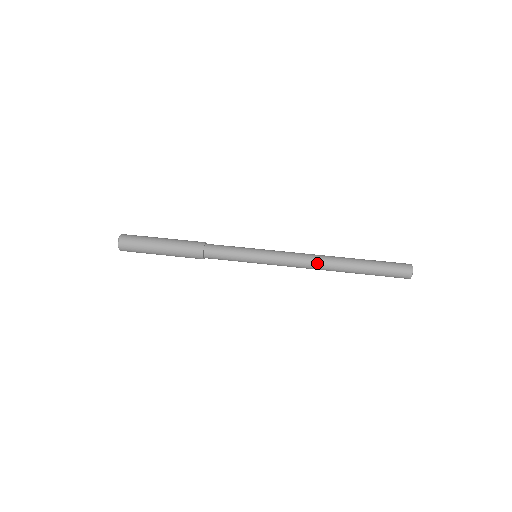
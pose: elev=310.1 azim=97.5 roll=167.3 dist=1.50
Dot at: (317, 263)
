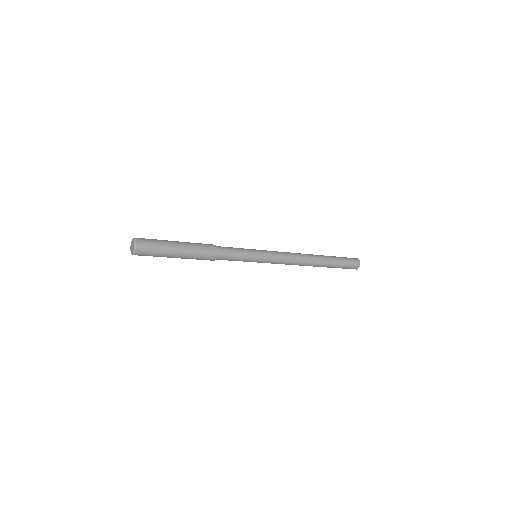
Dot at: (300, 253)
